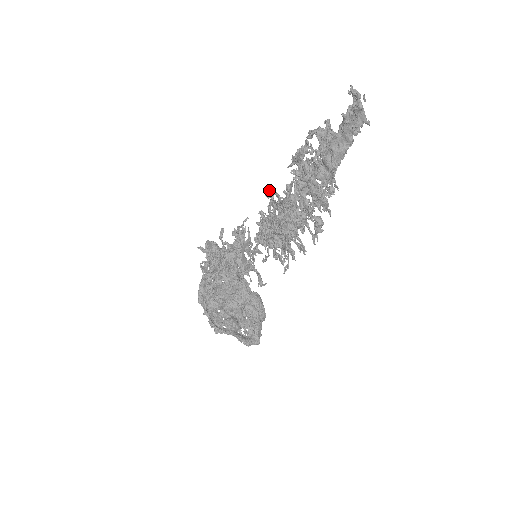
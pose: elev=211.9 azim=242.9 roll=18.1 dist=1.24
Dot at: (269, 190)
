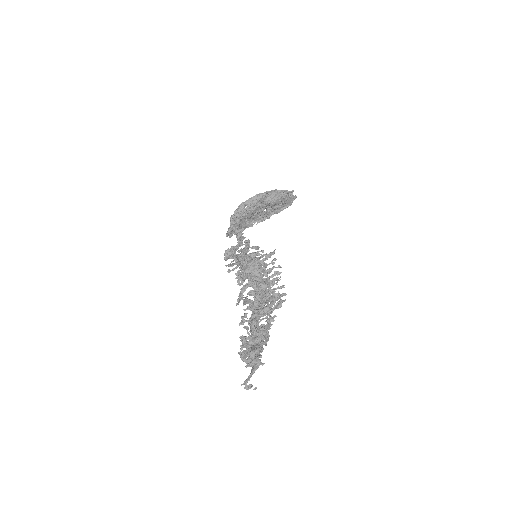
Dot at: (237, 304)
